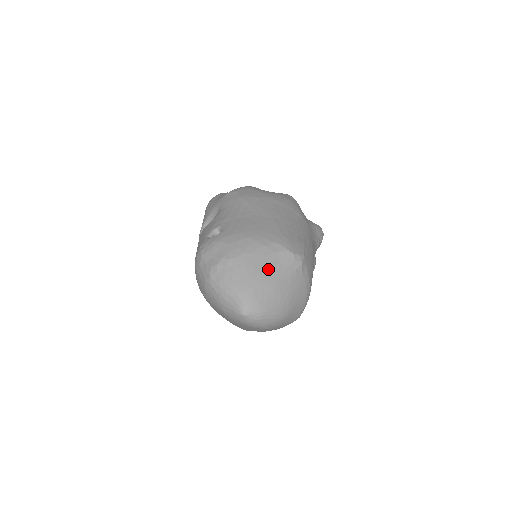
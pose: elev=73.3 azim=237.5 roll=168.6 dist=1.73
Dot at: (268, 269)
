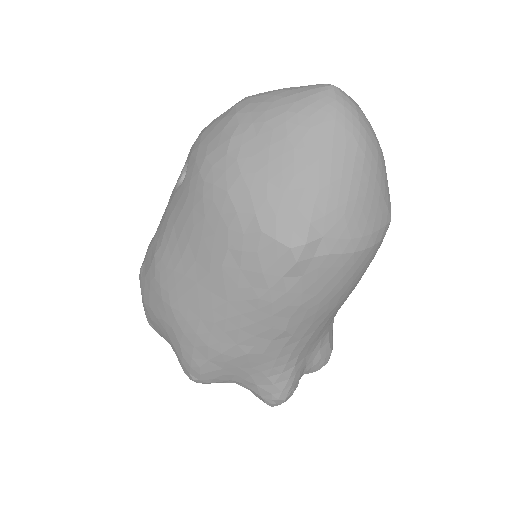
Dot at: occluded
